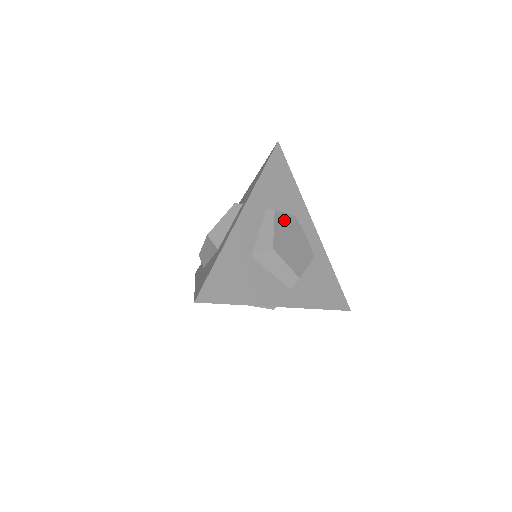
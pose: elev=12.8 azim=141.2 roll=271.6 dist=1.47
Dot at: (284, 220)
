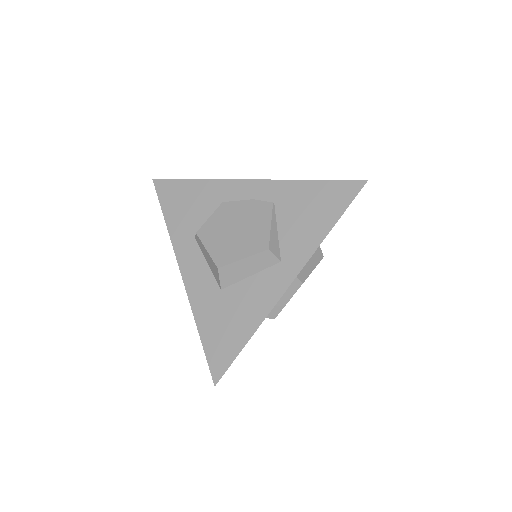
Dot at: (212, 225)
